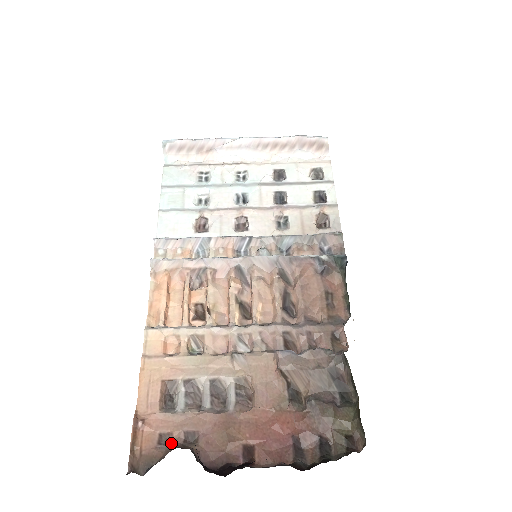
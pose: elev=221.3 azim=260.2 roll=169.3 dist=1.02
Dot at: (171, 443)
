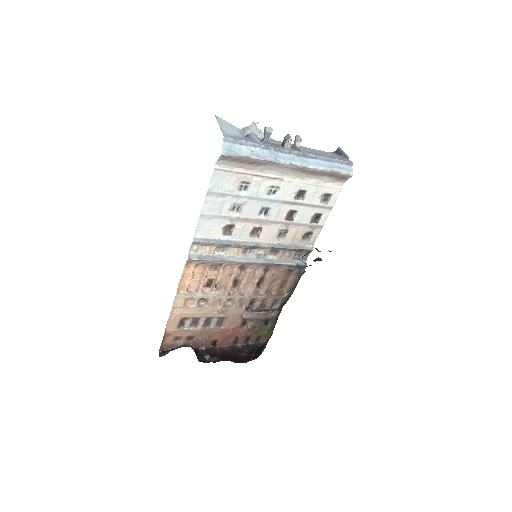
Dot at: (180, 340)
